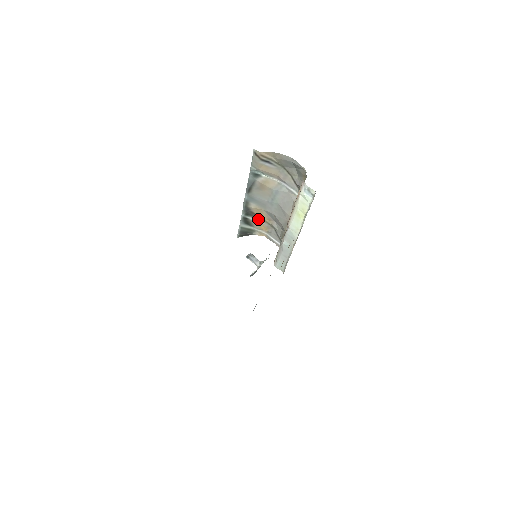
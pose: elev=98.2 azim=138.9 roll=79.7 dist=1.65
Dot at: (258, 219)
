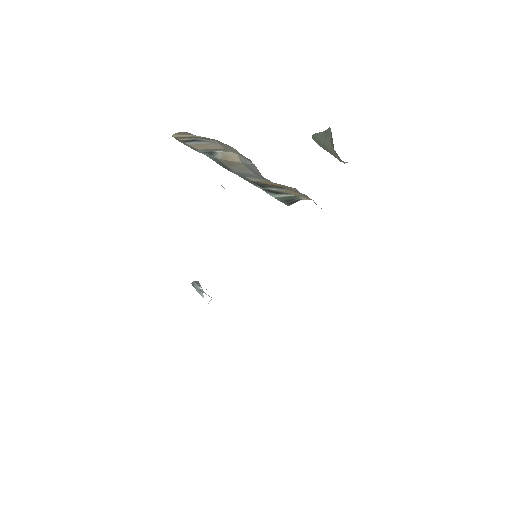
Dot at: (280, 188)
